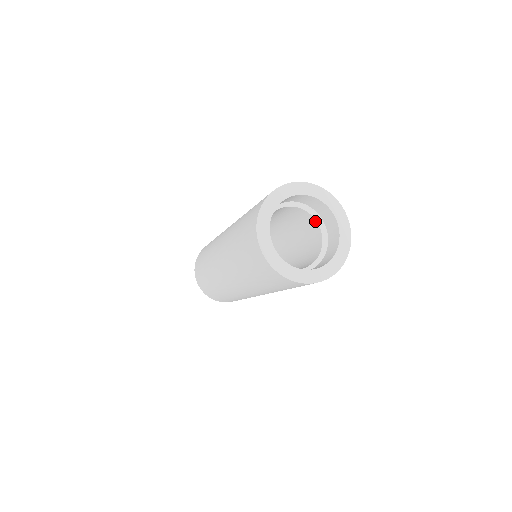
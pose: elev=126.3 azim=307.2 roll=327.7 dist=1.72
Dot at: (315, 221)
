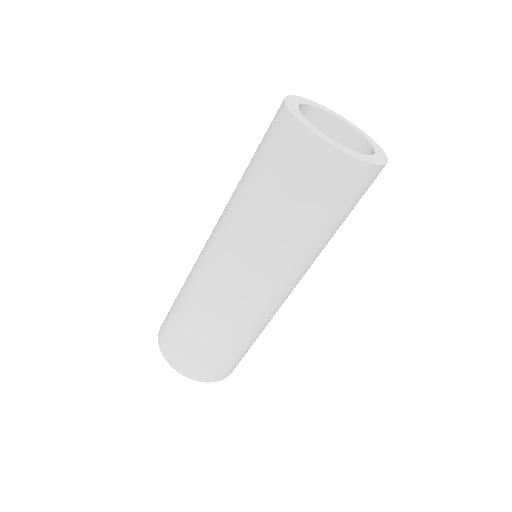
Dot at: occluded
